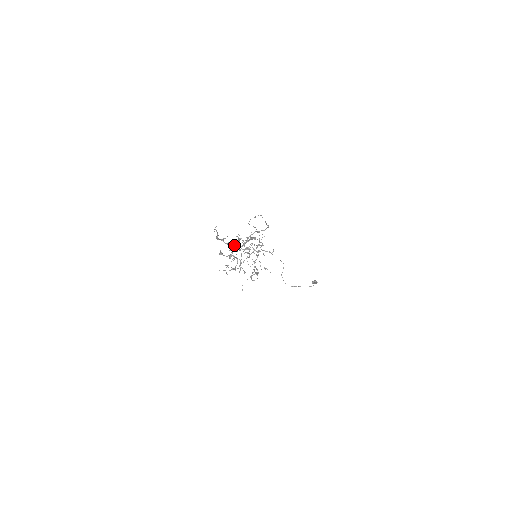
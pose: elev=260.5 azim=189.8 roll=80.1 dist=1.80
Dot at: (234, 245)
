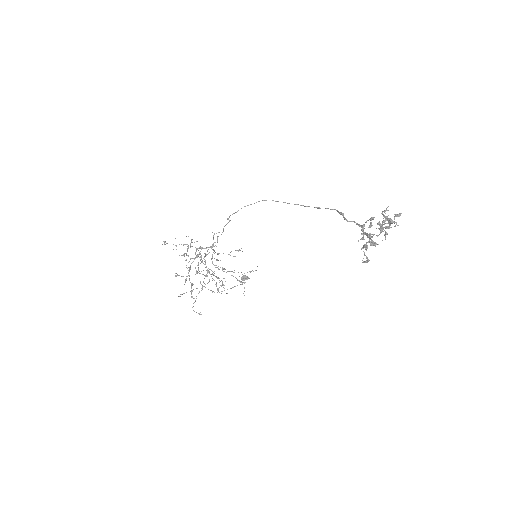
Dot at: (381, 229)
